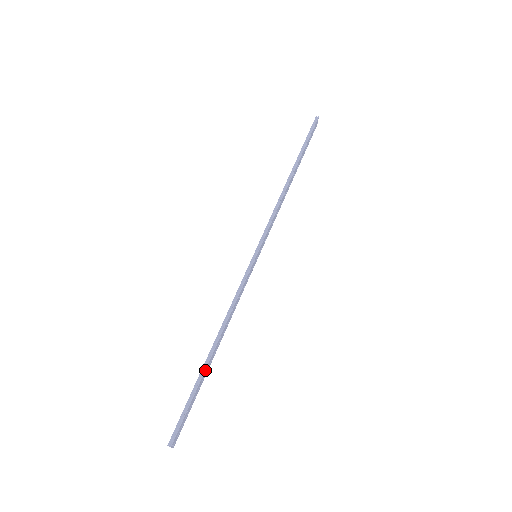
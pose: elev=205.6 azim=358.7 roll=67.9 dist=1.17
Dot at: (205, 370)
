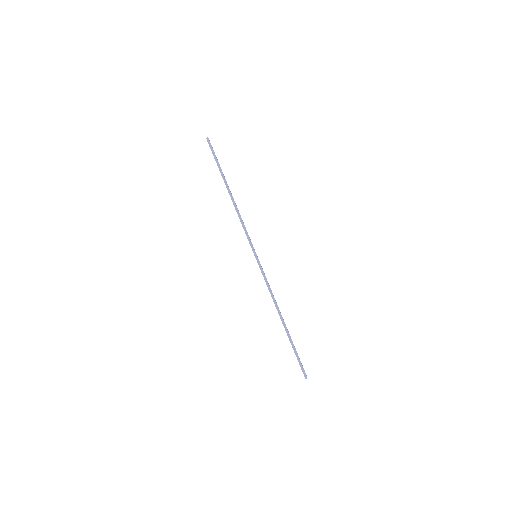
Dot at: (289, 334)
